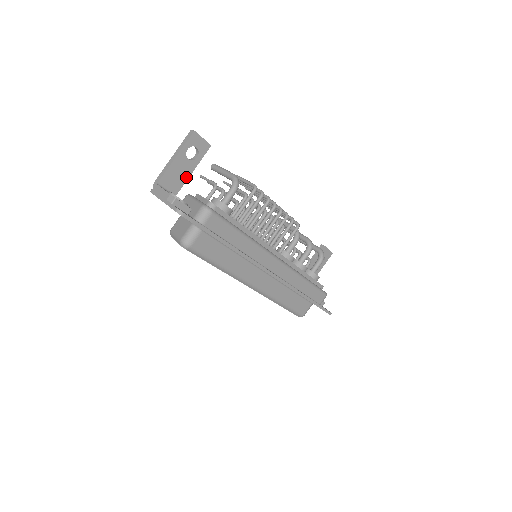
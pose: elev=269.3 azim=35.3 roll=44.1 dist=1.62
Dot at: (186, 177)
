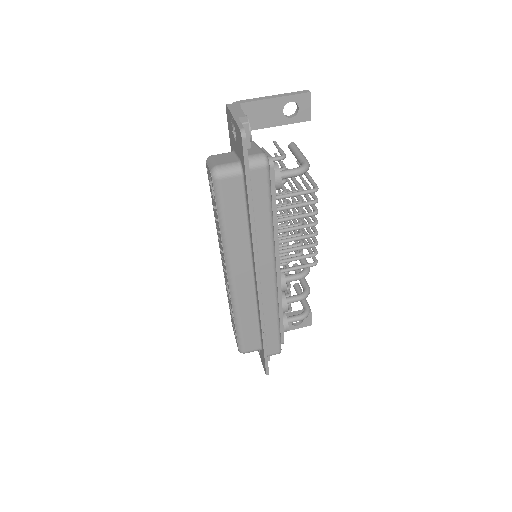
Dot at: (266, 125)
